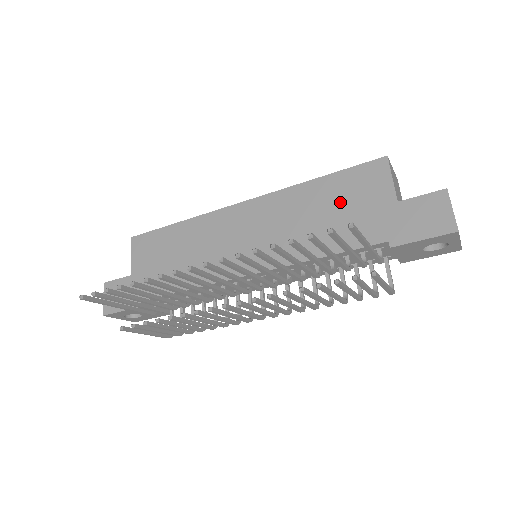
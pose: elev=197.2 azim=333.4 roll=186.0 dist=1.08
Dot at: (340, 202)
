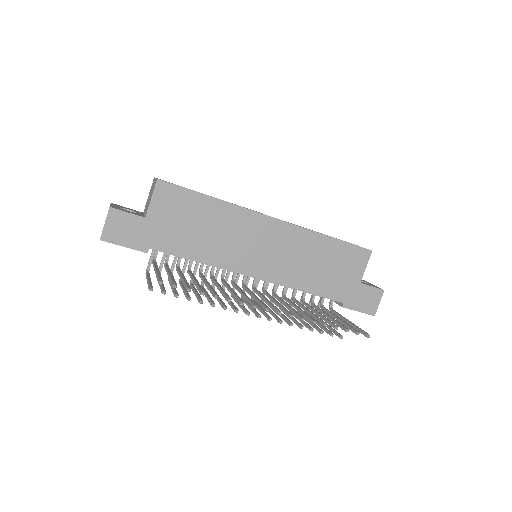
Dot at: (334, 263)
